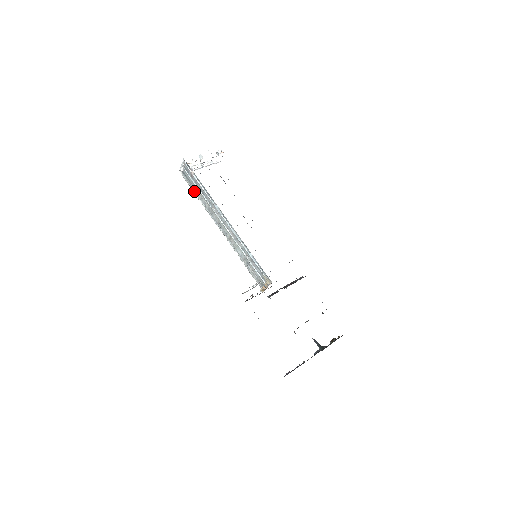
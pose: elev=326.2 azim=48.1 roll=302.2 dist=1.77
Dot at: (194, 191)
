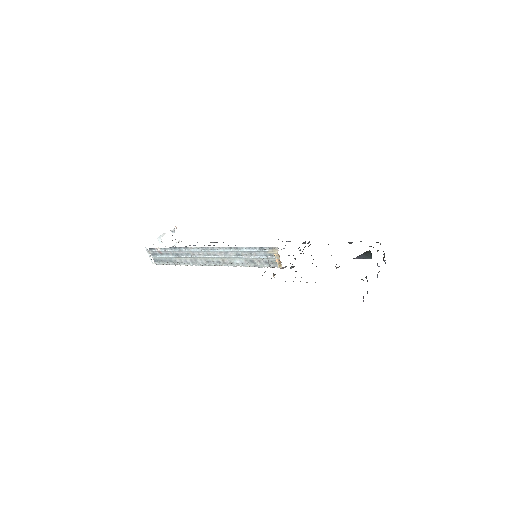
Dot at: (172, 264)
